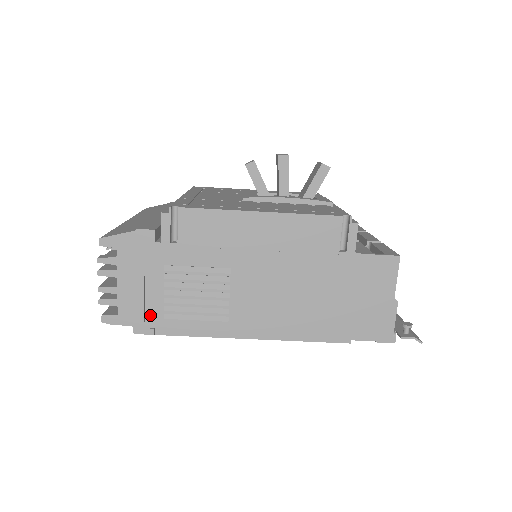
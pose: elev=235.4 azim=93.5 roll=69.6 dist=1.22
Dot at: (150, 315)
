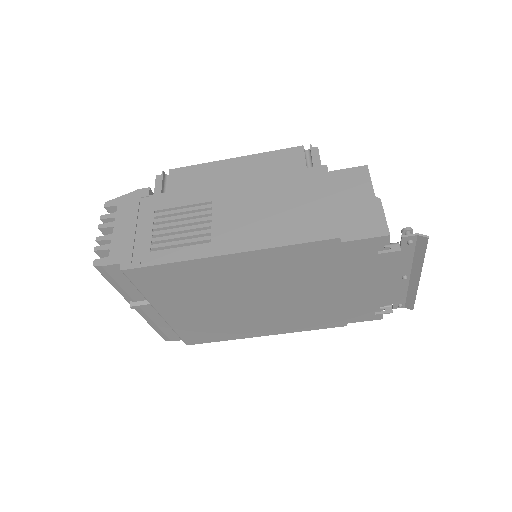
Dot at: (138, 252)
